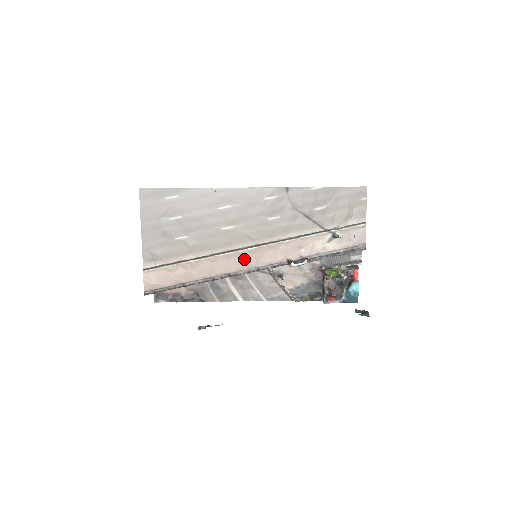
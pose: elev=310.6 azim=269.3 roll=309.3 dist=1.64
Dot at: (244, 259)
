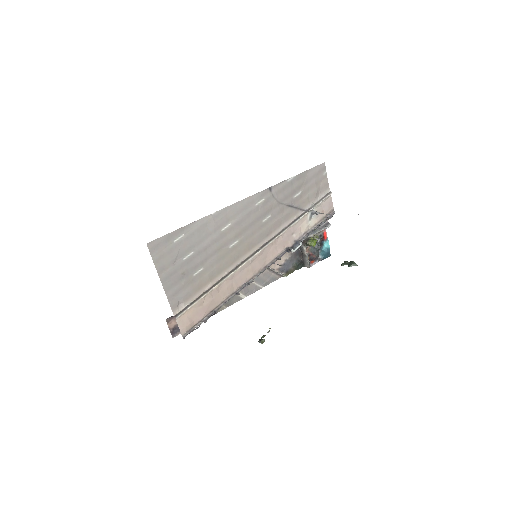
Dot at: (254, 264)
